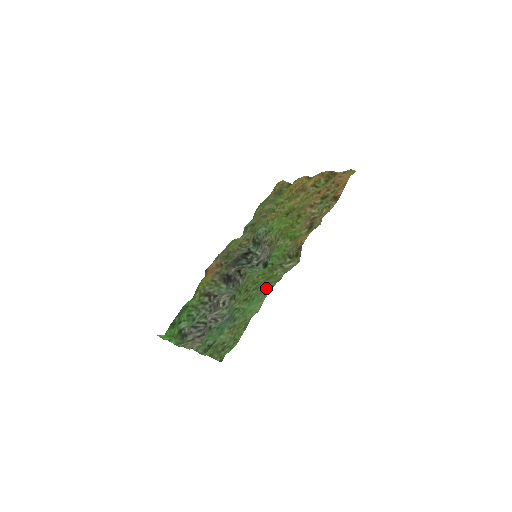
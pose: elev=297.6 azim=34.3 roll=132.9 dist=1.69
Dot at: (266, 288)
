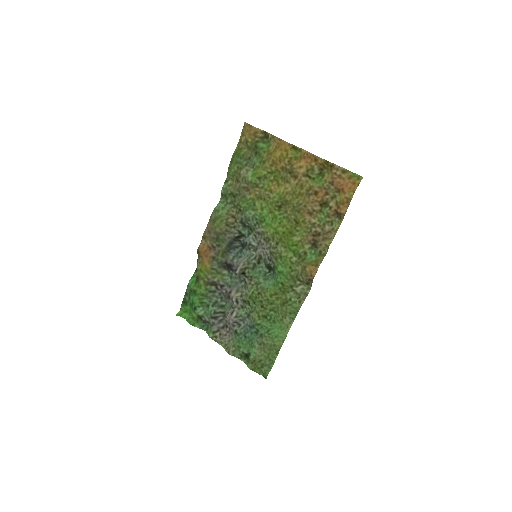
Dot at: (286, 319)
